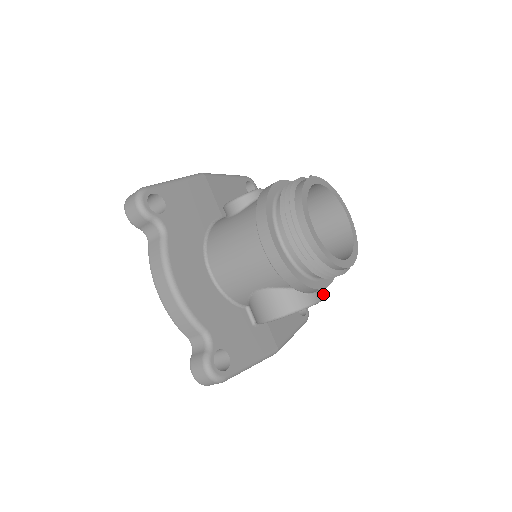
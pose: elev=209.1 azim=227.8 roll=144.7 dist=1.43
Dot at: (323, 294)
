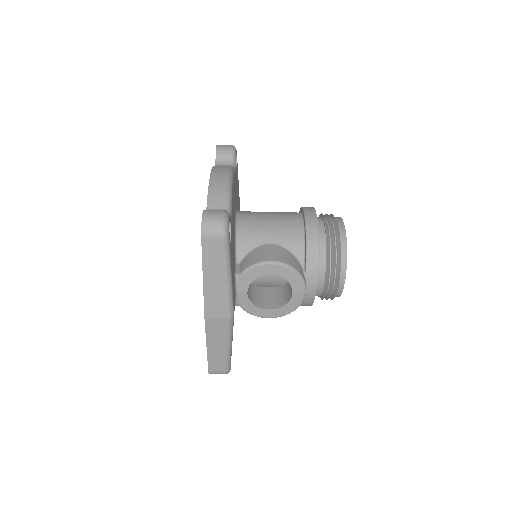
Dot at: (303, 300)
